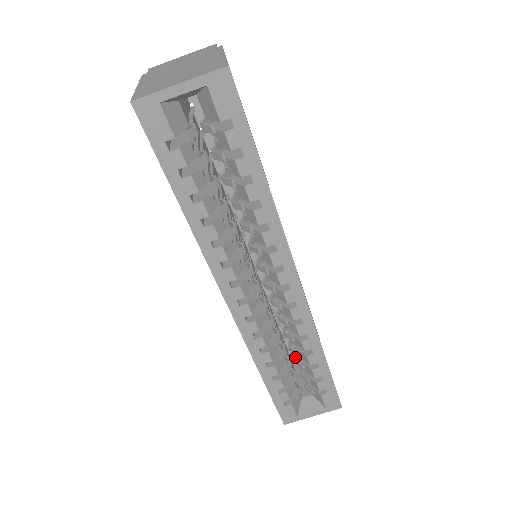
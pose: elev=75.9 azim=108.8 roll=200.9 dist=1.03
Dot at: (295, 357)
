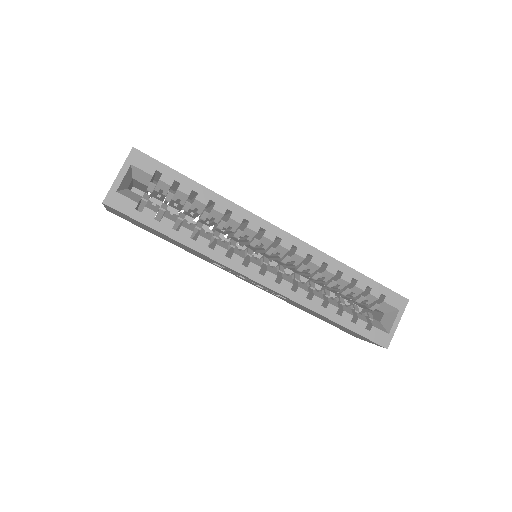
Dot at: (340, 292)
